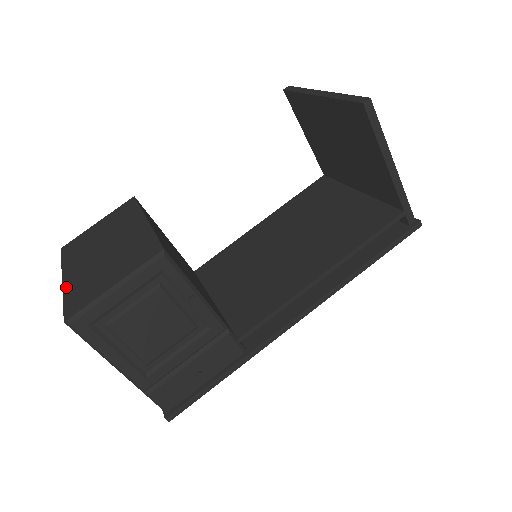
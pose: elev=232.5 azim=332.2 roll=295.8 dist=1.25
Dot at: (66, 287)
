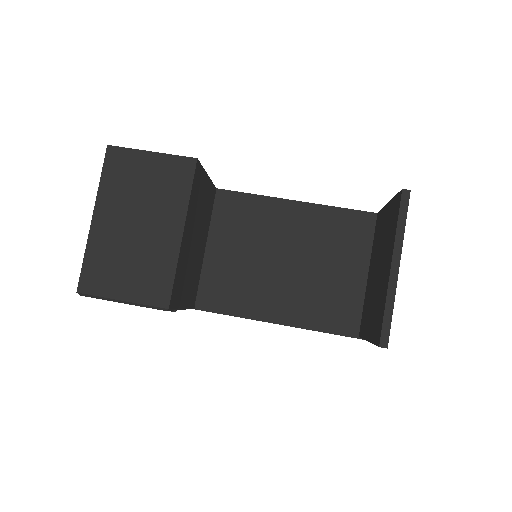
Dot at: (91, 239)
